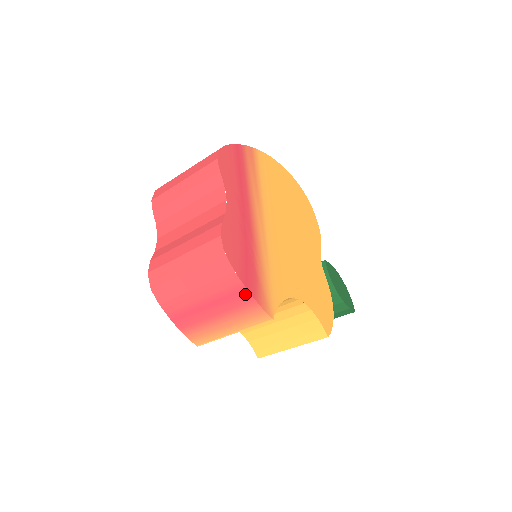
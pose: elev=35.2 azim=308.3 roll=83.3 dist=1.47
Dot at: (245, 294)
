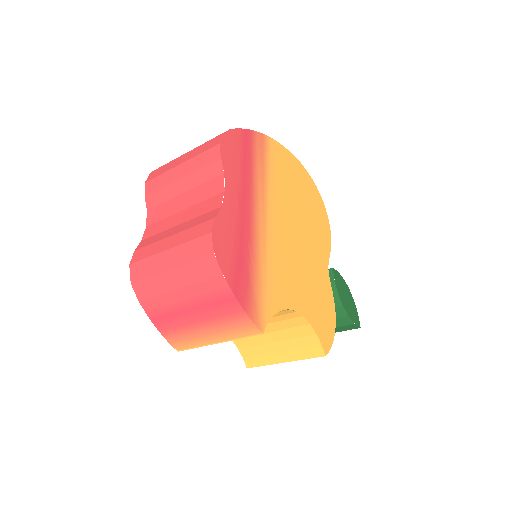
Dot at: (233, 302)
